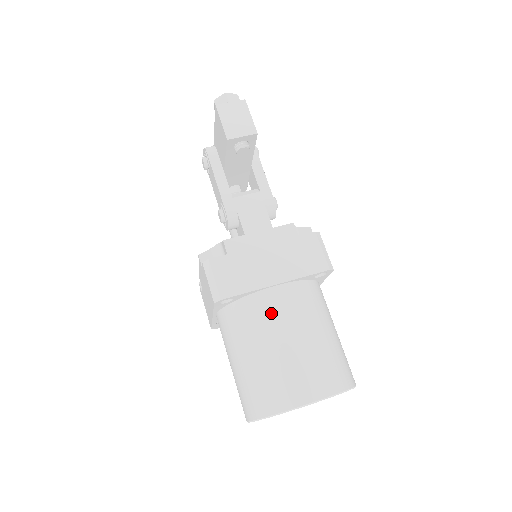
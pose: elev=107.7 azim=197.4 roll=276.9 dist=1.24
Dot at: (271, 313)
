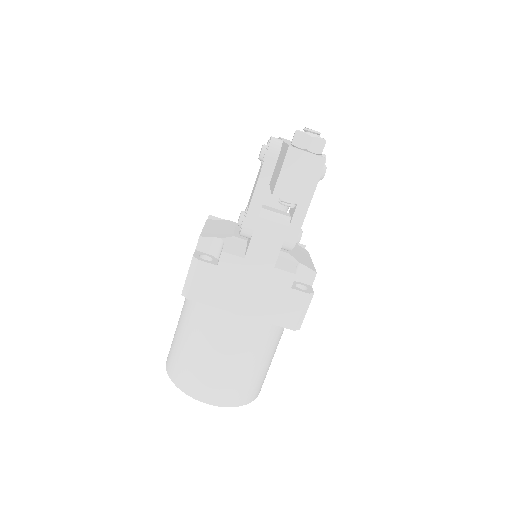
Dot at: (222, 330)
